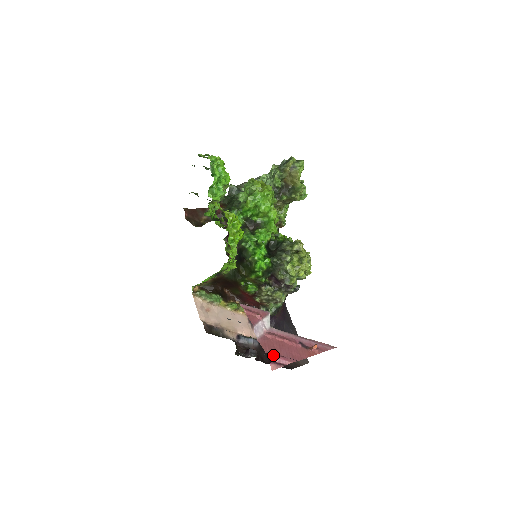
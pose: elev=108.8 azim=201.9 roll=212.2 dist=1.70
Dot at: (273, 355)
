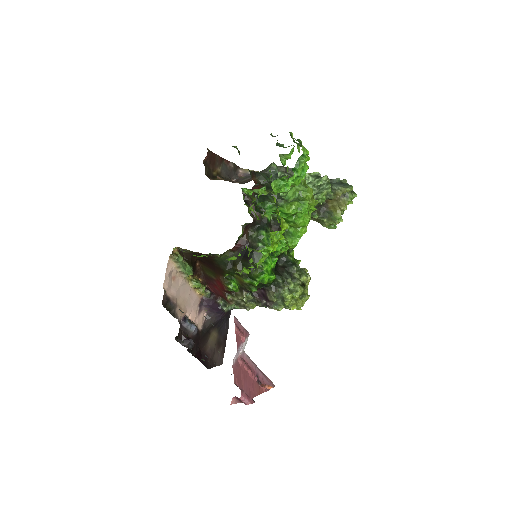
Dot at: (242, 392)
